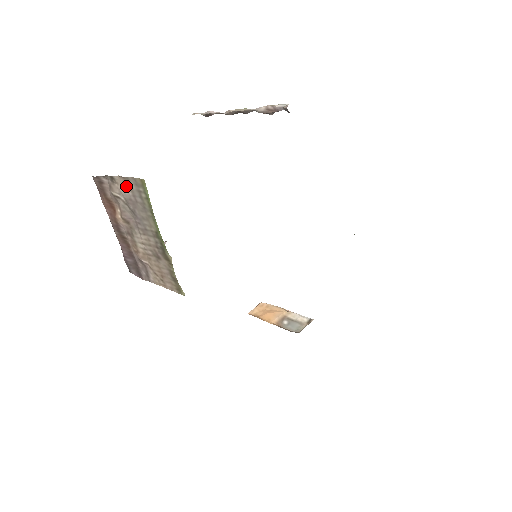
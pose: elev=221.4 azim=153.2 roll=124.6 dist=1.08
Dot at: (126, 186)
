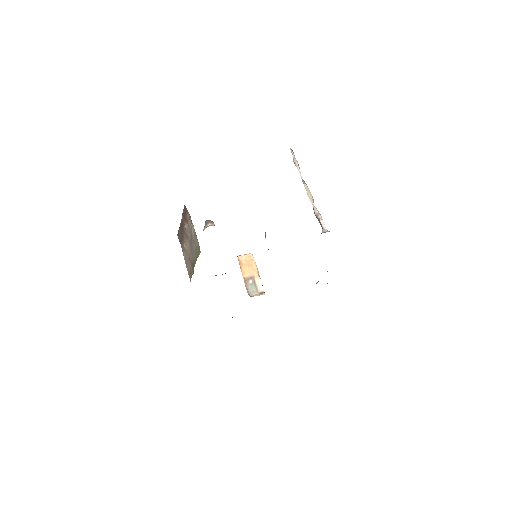
Dot at: (194, 234)
